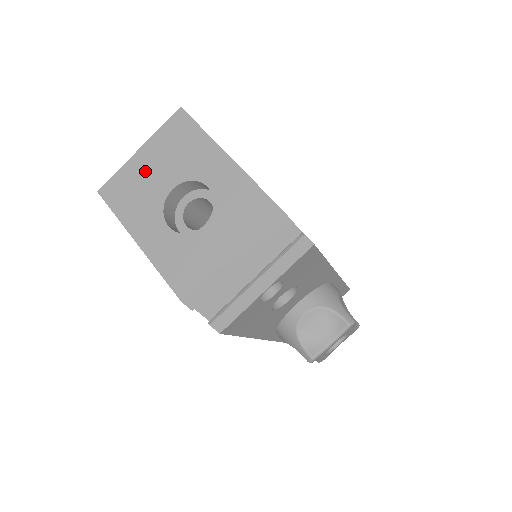
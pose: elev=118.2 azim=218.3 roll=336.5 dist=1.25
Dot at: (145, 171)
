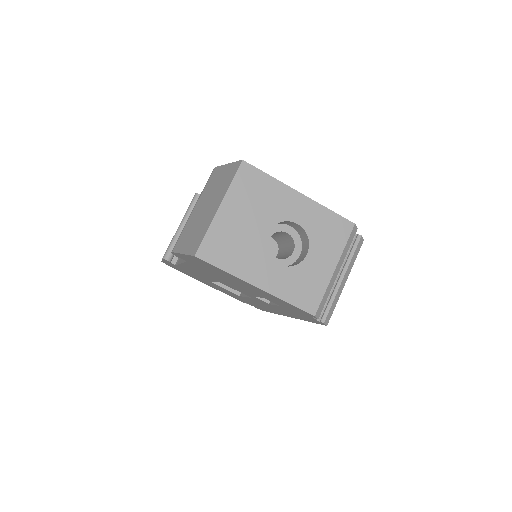
Dot at: (235, 225)
